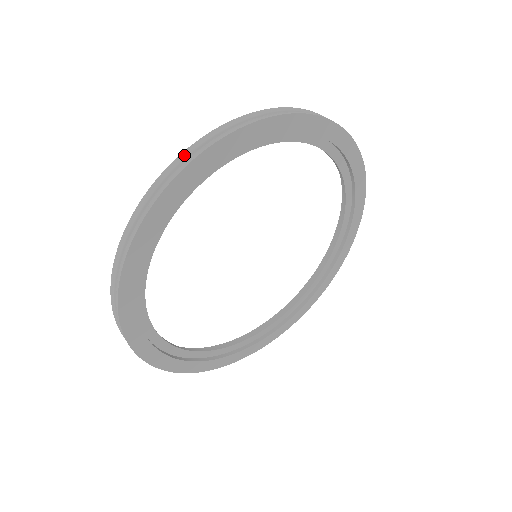
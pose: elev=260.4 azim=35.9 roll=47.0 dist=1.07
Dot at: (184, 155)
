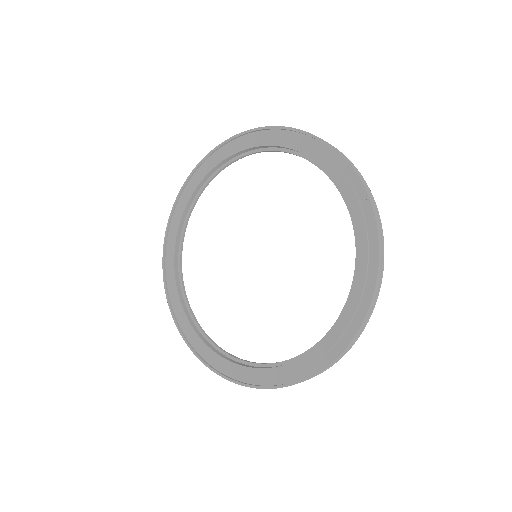
Dot at: occluded
